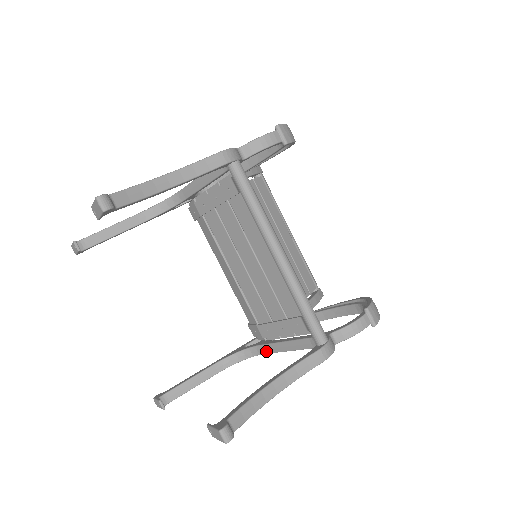
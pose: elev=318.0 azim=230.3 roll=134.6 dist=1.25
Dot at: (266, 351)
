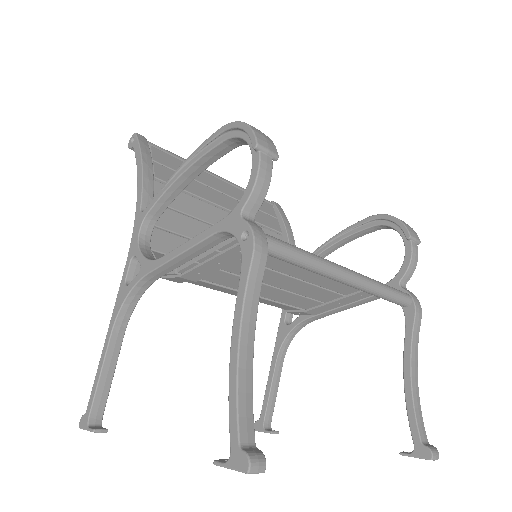
Dot at: occluded
